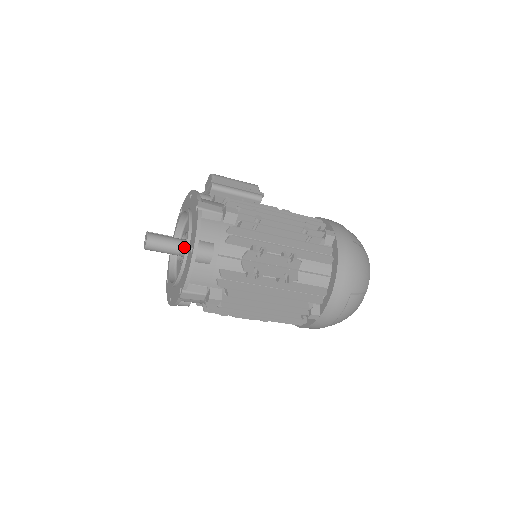
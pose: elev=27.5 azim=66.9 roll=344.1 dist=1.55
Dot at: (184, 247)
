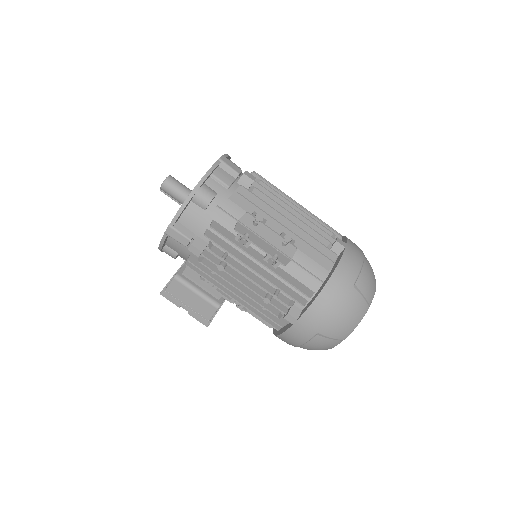
Dot at: occluded
